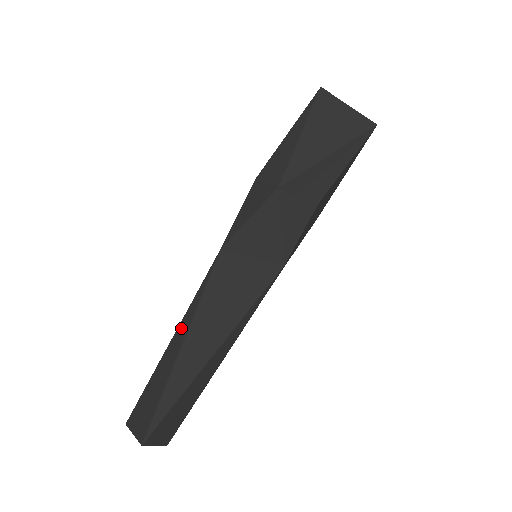
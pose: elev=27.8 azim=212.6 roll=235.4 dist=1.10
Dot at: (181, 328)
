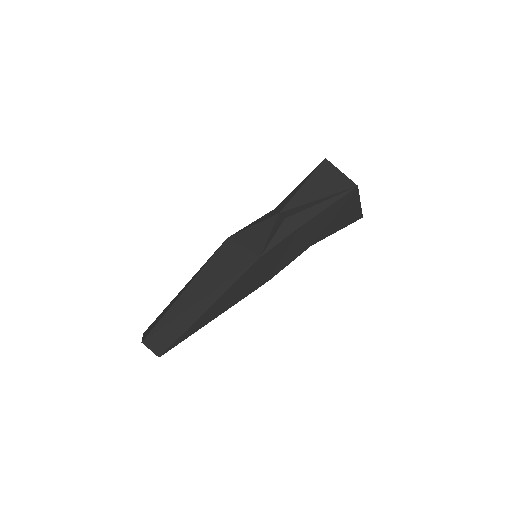
Dot at: (191, 280)
